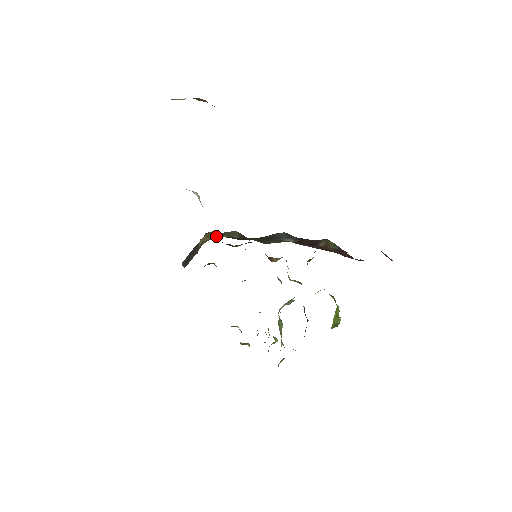
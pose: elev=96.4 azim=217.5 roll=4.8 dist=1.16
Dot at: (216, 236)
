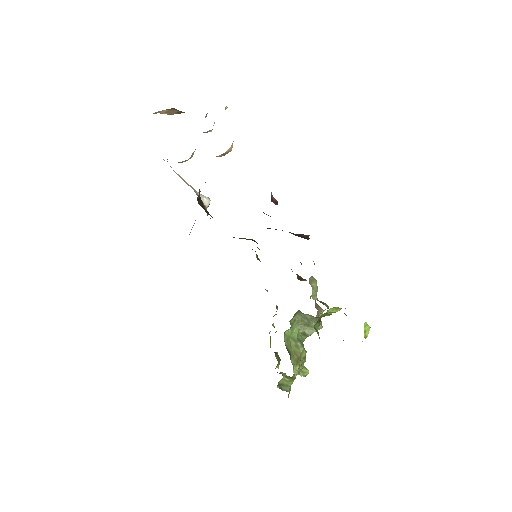
Dot at: occluded
